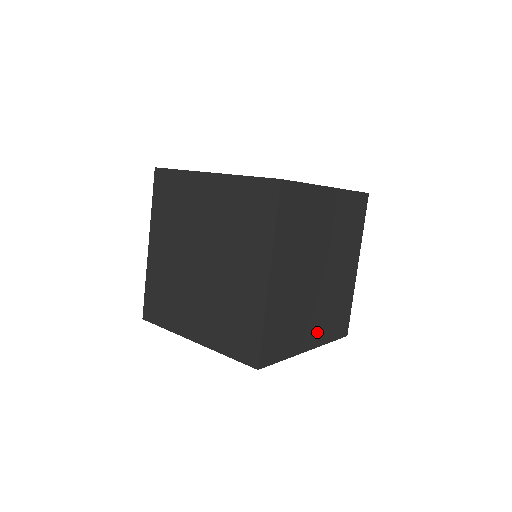
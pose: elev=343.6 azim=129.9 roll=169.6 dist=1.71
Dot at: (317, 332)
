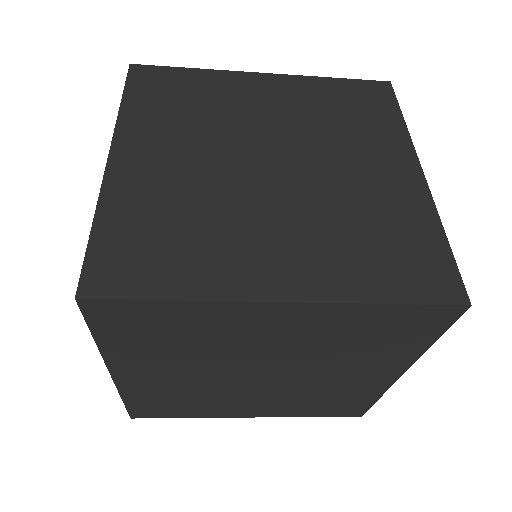
Dot at: occluded
